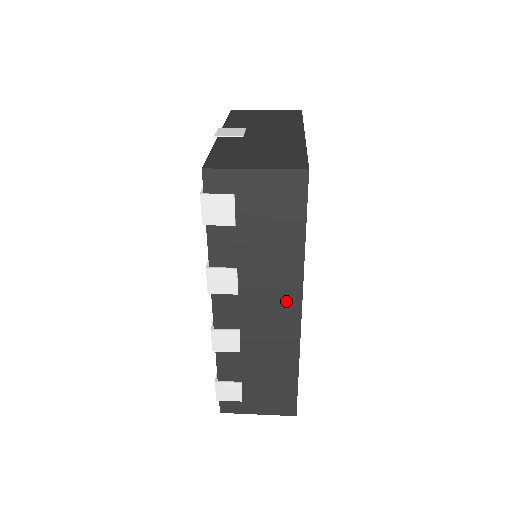
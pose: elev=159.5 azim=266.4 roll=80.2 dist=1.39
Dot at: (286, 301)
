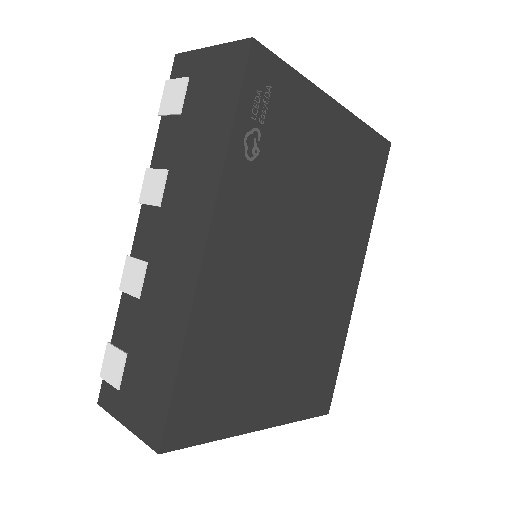
Dot at: (196, 223)
